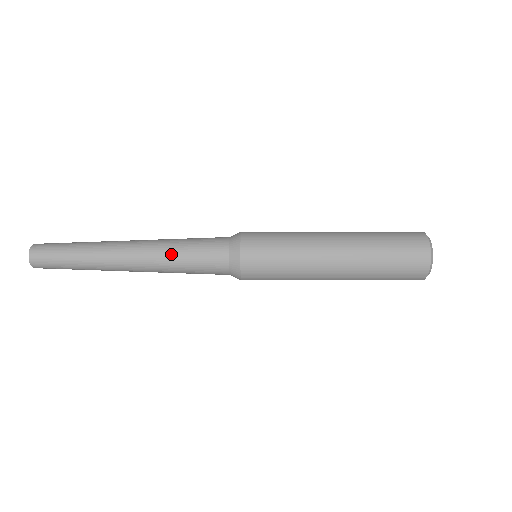
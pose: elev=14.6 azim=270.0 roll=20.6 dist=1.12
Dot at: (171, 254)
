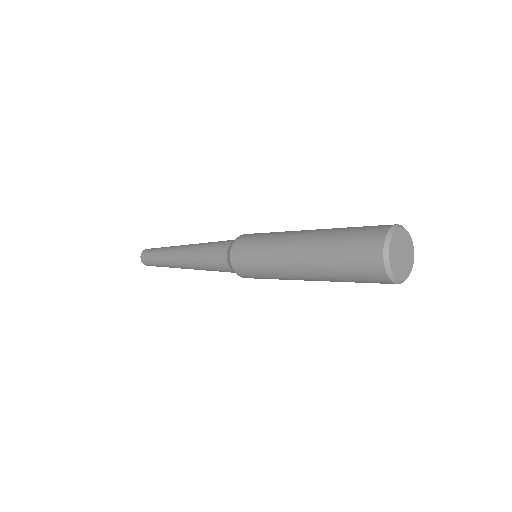
Dot at: (197, 258)
